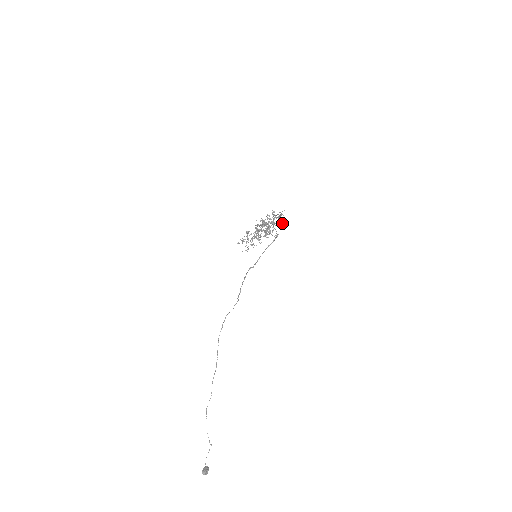
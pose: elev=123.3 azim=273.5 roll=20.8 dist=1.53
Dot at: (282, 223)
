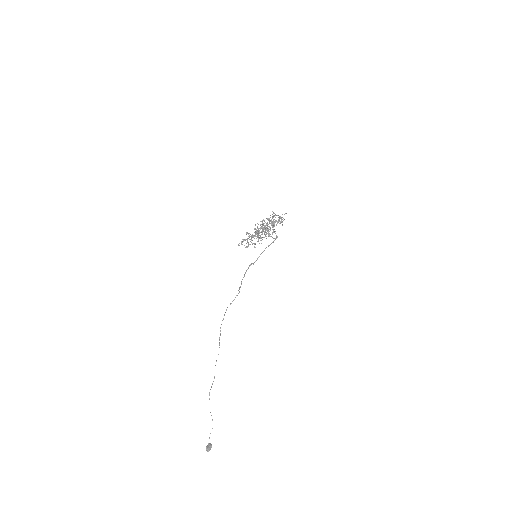
Dot at: (282, 225)
